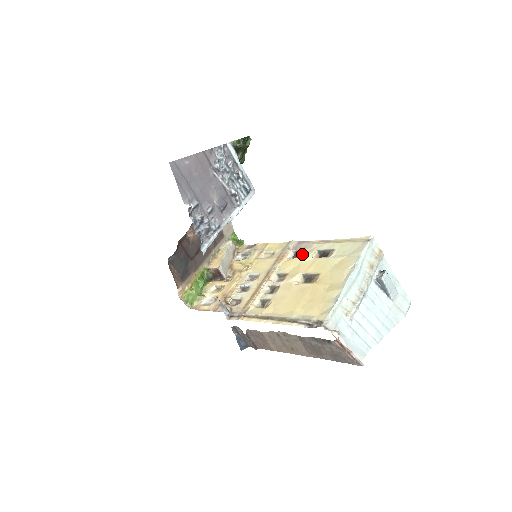
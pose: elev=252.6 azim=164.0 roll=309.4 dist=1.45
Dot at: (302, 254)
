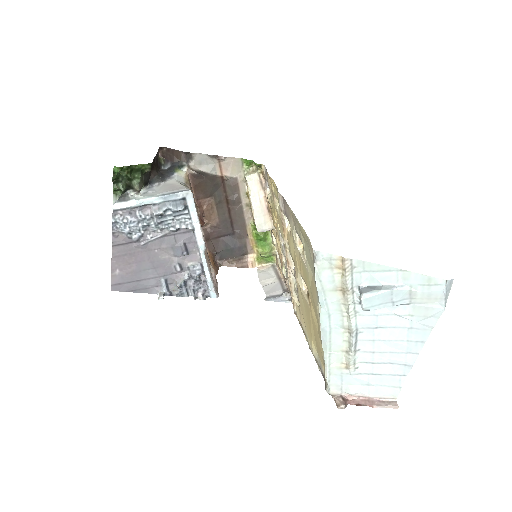
Dot at: occluded
